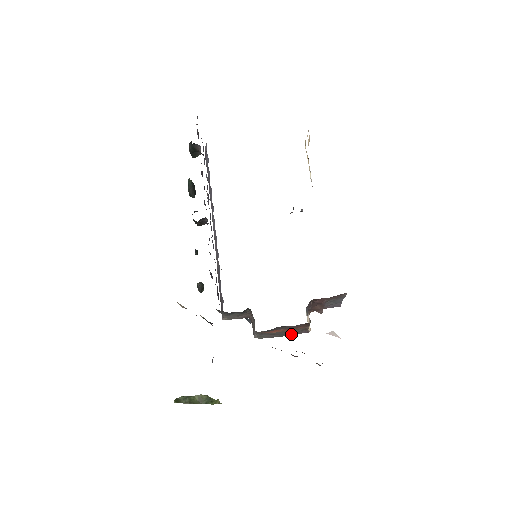
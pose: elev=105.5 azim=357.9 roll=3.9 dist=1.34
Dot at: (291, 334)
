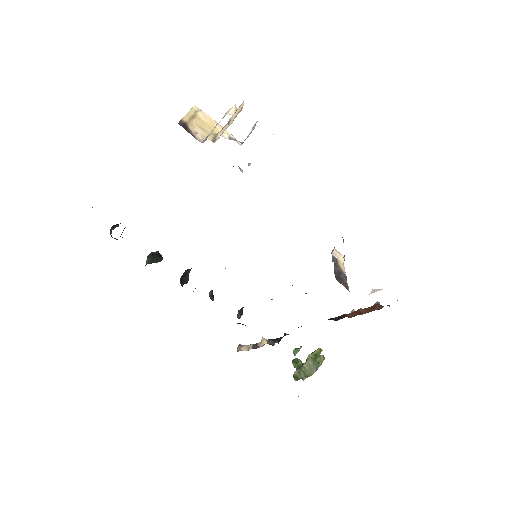
Dot at: occluded
